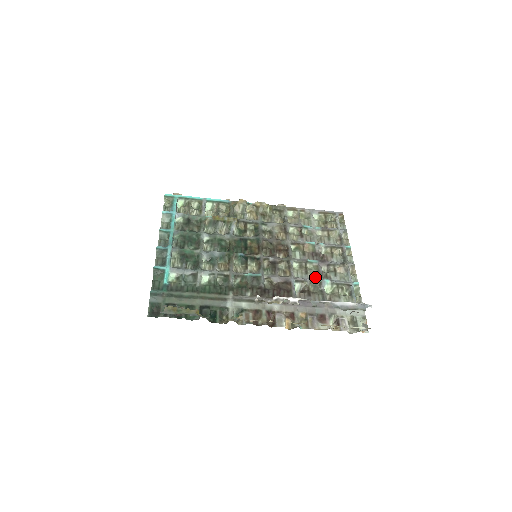
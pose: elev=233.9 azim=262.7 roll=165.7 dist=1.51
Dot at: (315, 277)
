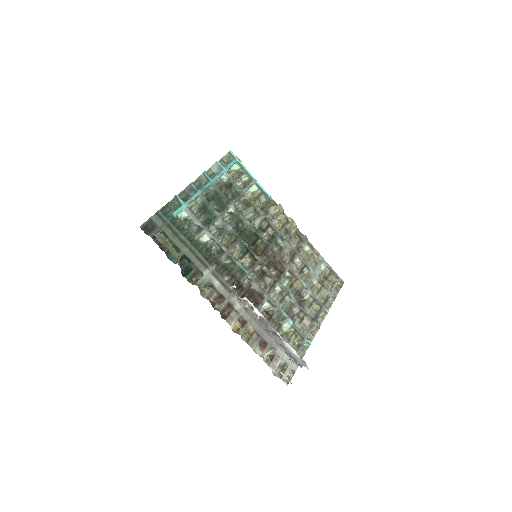
Dot at: (284, 310)
